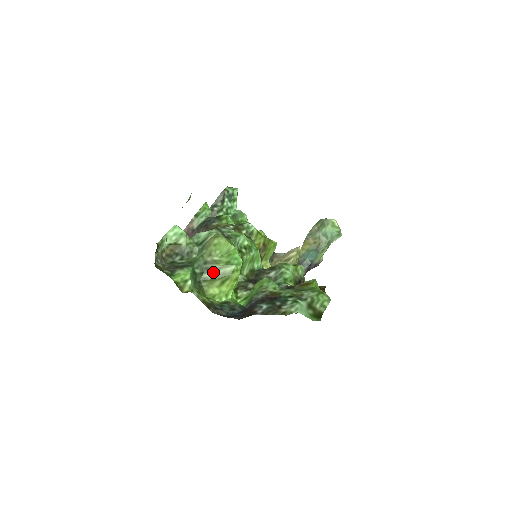
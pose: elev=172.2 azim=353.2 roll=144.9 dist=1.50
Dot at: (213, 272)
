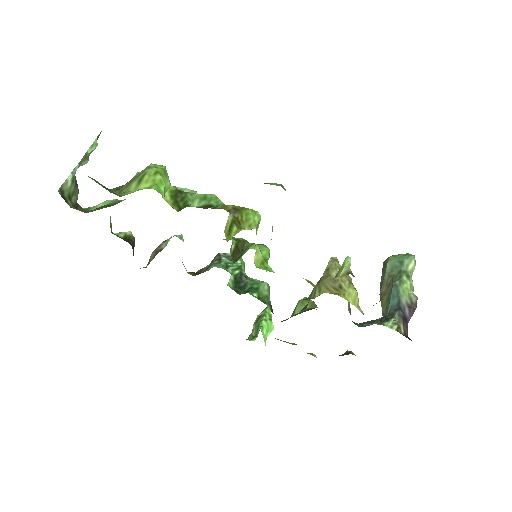
Dot at: (129, 182)
